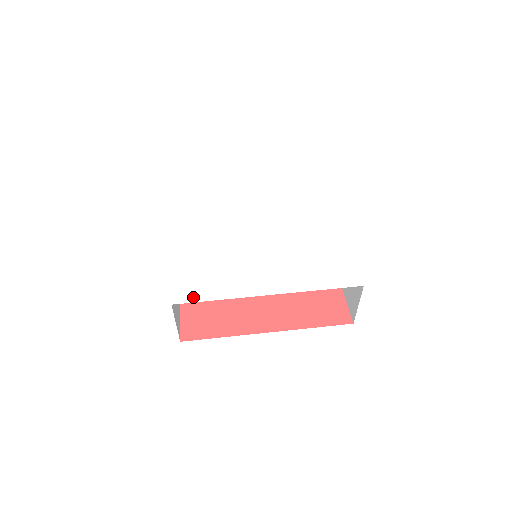
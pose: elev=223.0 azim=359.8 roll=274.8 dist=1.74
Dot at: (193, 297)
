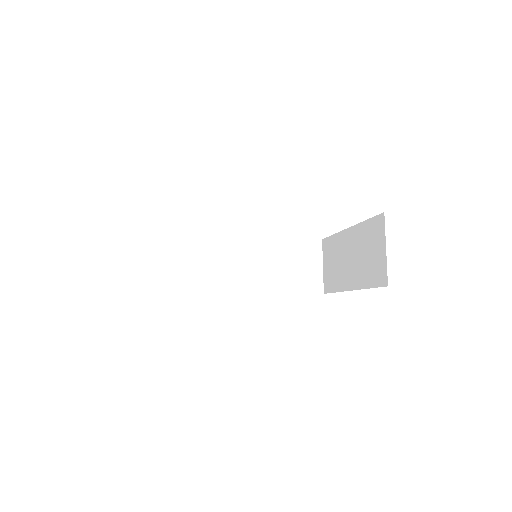
Dot at: occluded
